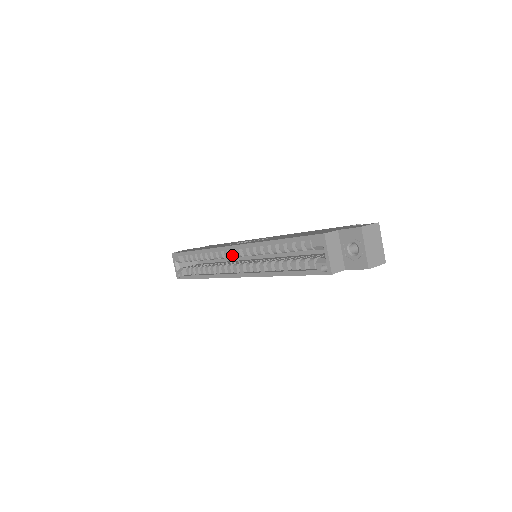
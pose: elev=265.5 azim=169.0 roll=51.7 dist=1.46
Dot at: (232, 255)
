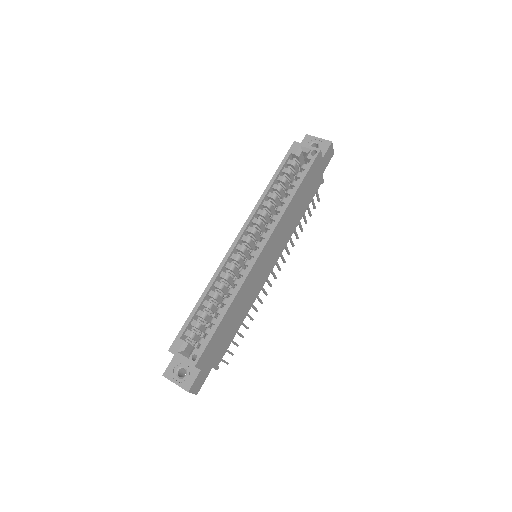
Dot at: (241, 248)
